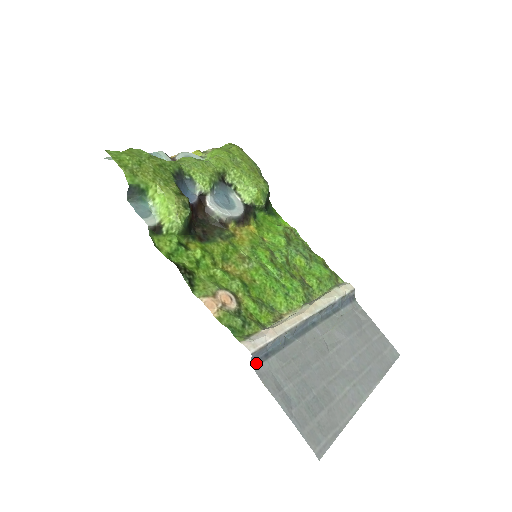
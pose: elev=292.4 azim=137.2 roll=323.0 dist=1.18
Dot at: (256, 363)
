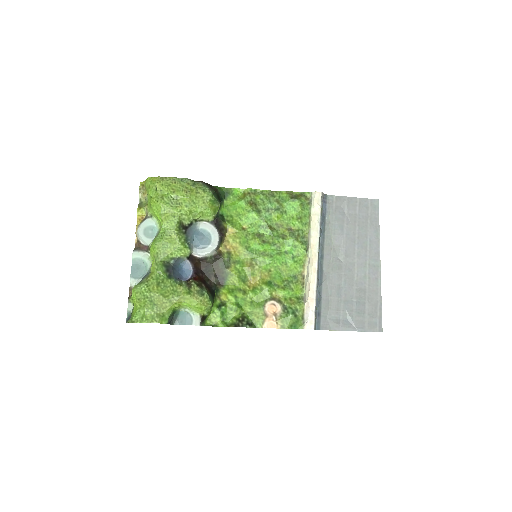
Dot at: (318, 326)
